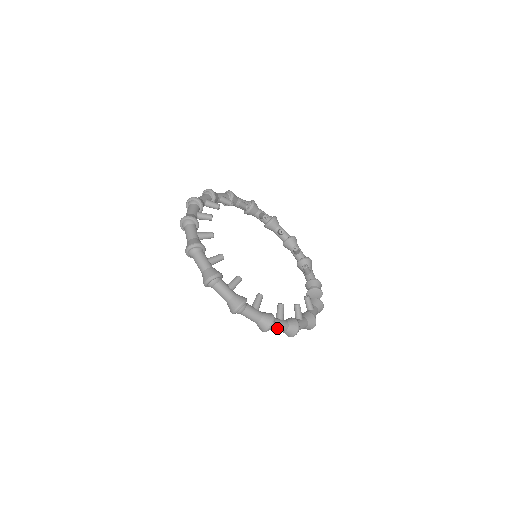
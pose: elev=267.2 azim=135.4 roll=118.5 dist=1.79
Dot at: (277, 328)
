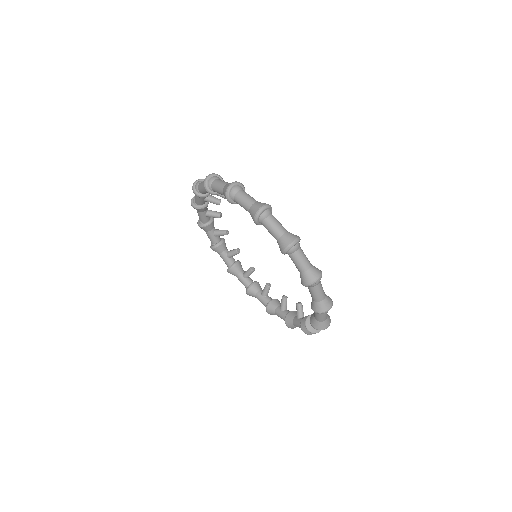
Dot at: (301, 255)
